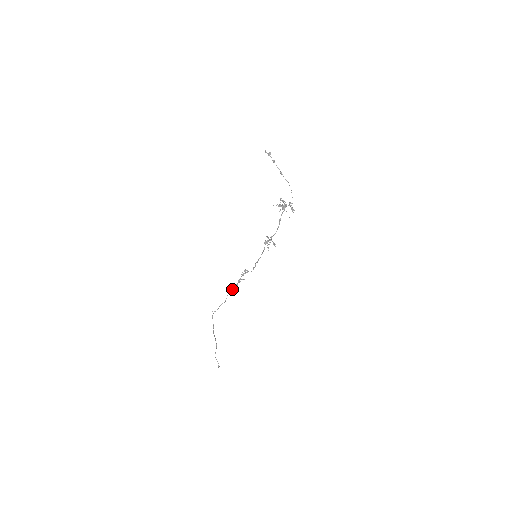
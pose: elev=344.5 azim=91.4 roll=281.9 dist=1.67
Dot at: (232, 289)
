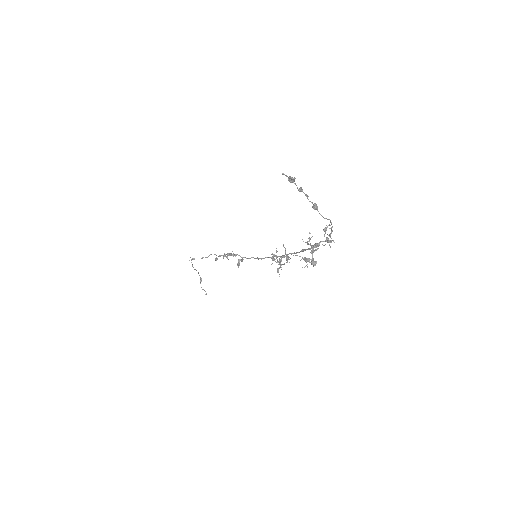
Dot at: occluded
